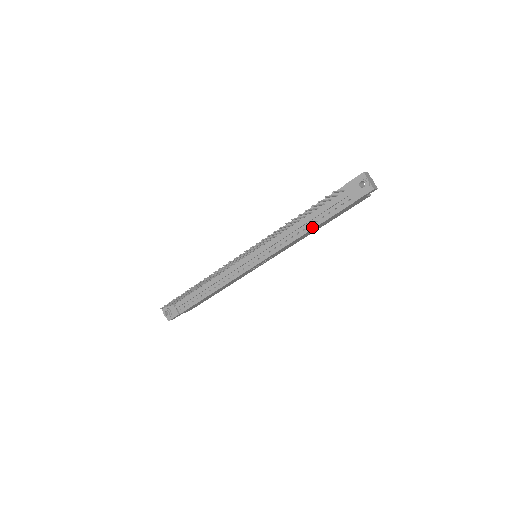
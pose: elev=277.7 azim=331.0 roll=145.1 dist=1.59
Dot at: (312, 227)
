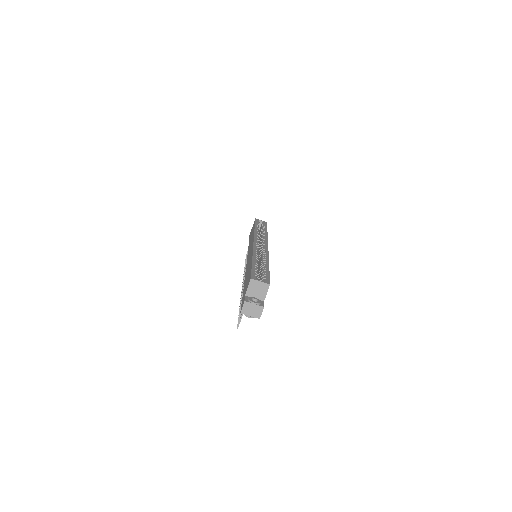
Dot at: occluded
